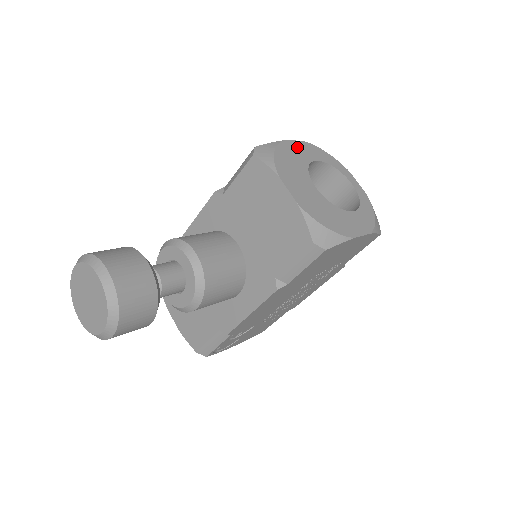
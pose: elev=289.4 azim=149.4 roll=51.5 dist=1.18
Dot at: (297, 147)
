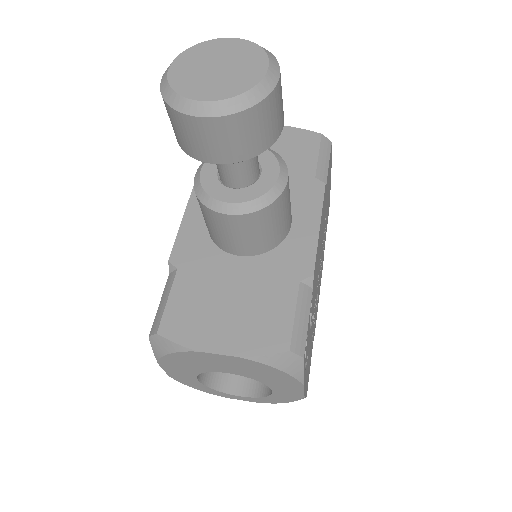
Dot at: occluded
